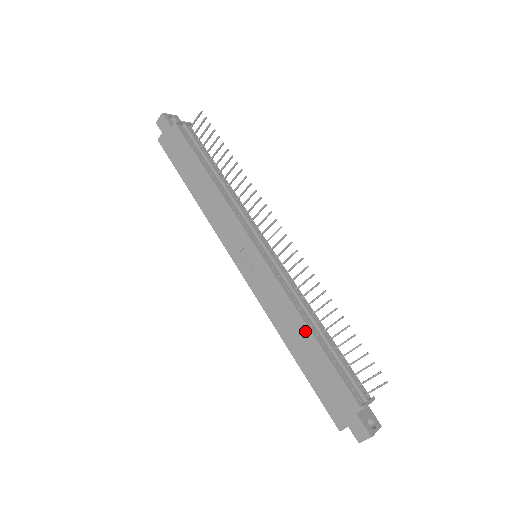
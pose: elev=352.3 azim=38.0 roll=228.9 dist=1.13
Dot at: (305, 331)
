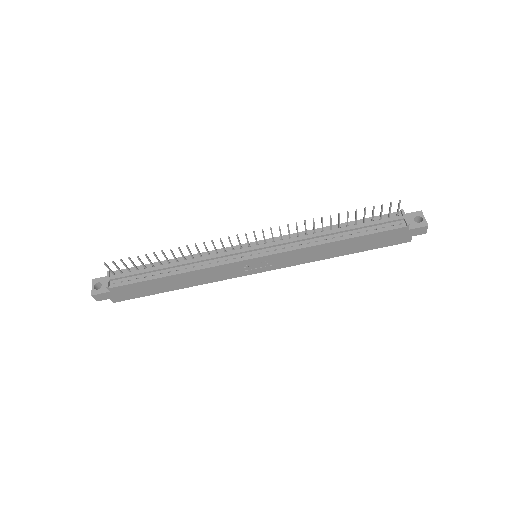
Dot at: (336, 244)
